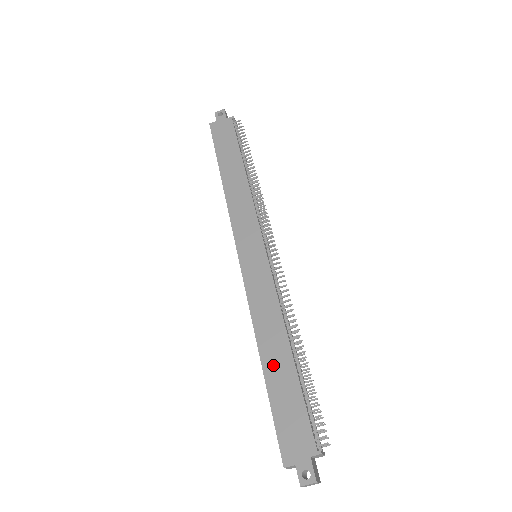
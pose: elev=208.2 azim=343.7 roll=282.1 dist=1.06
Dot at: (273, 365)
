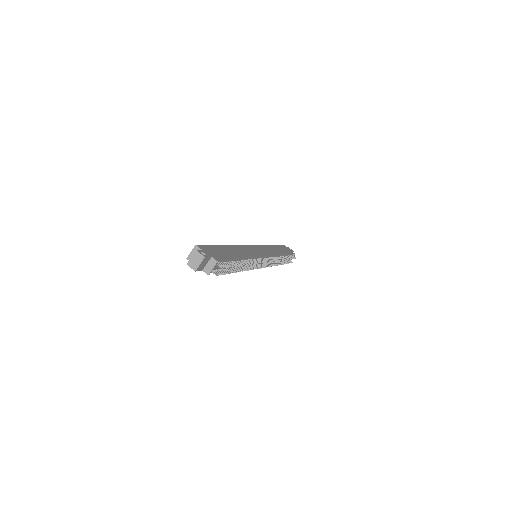
Dot at: (229, 249)
